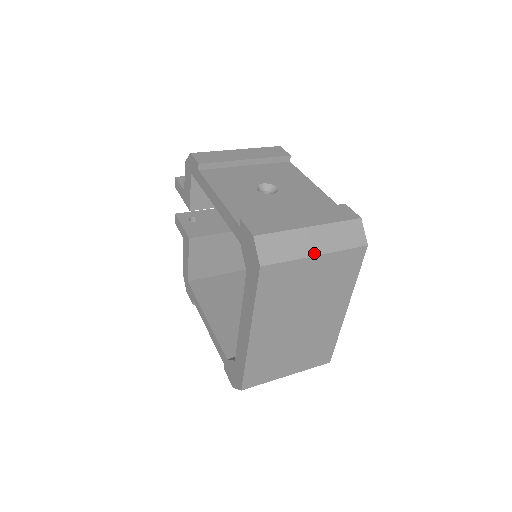
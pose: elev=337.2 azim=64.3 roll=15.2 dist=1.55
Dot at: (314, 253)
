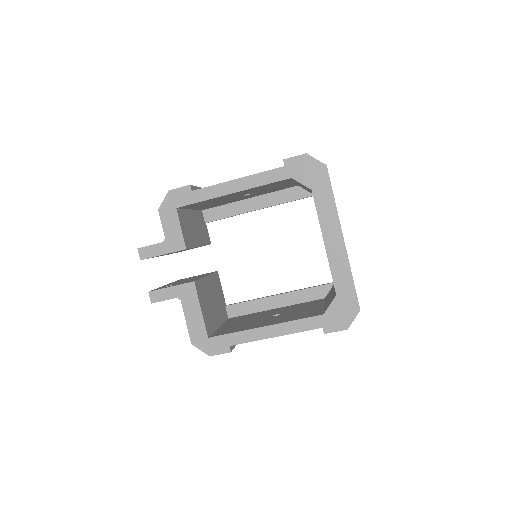
Dot at: occluded
